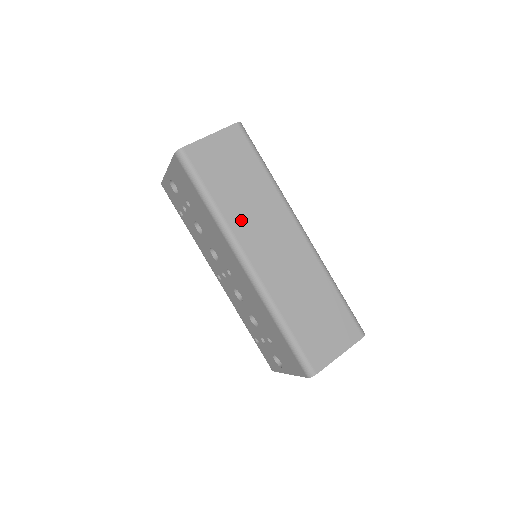
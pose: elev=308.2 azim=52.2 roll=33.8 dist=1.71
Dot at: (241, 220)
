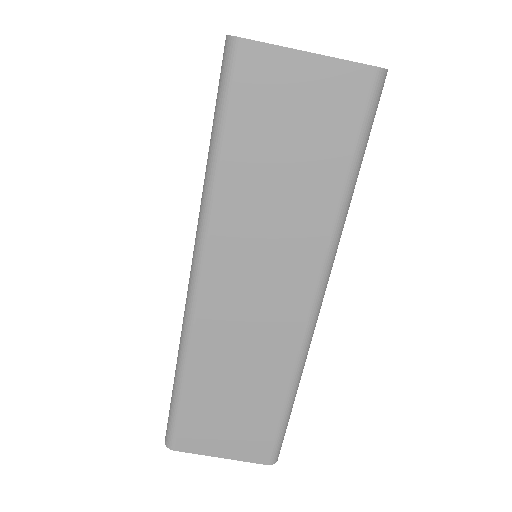
Dot at: (238, 222)
